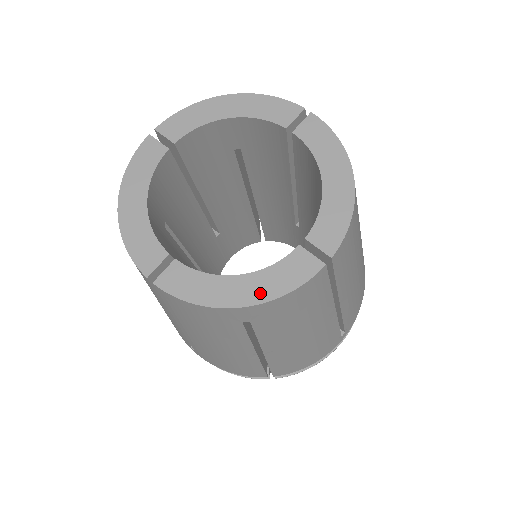
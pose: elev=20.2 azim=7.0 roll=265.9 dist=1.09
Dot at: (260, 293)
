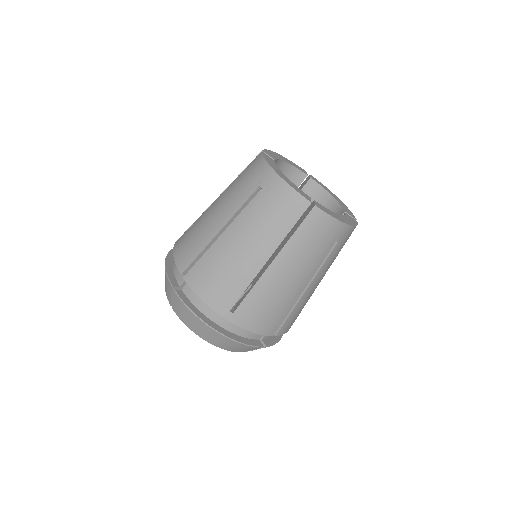
Dot at: (349, 222)
